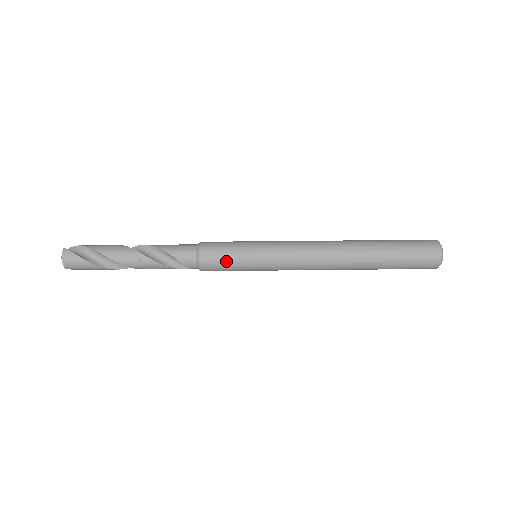
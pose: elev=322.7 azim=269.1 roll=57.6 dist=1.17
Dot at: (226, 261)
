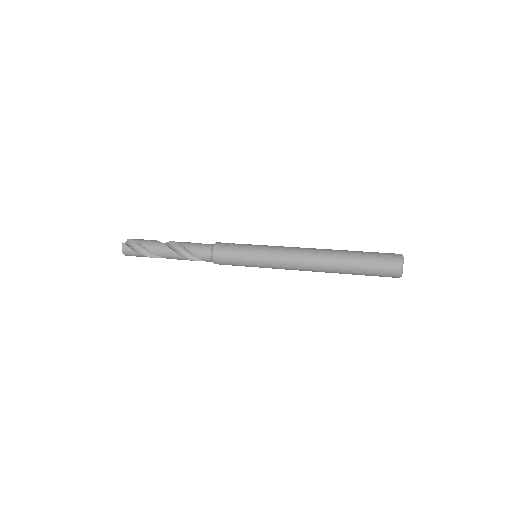
Dot at: (232, 261)
